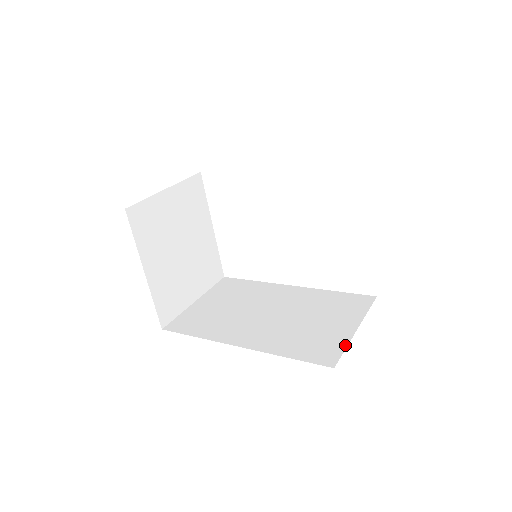
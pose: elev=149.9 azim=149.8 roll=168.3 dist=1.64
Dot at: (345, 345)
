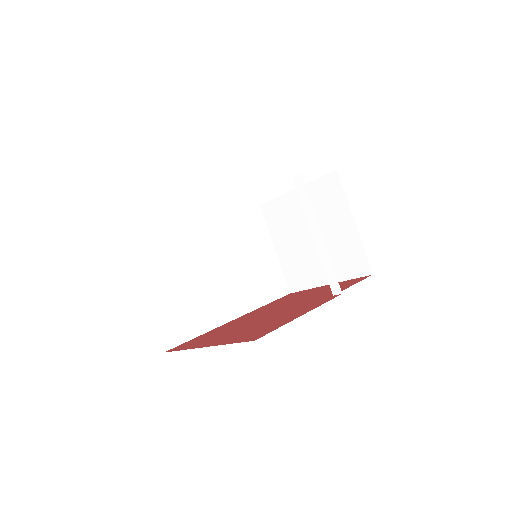
Dot at: (281, 270)
